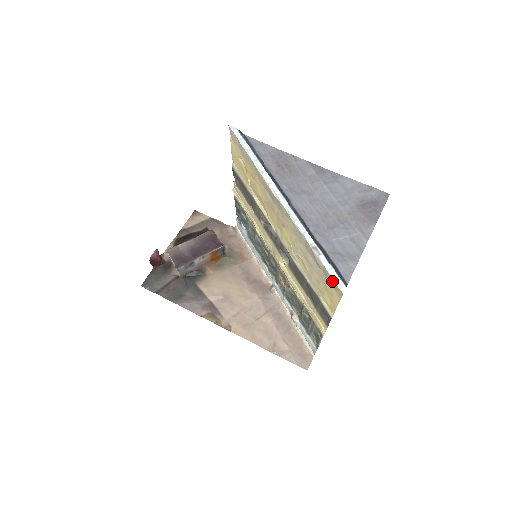
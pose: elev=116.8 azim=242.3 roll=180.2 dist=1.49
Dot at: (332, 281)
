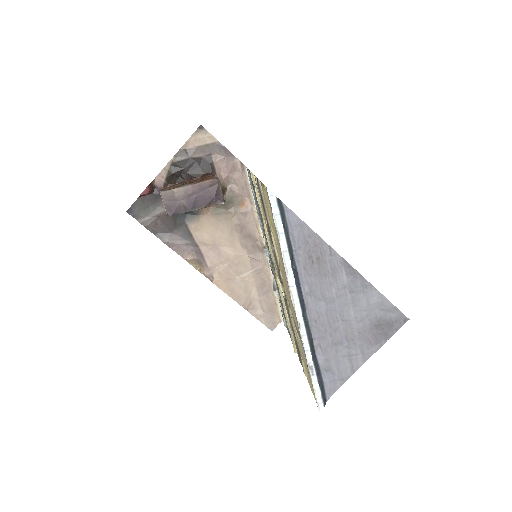
Dot at: (315, 394)
